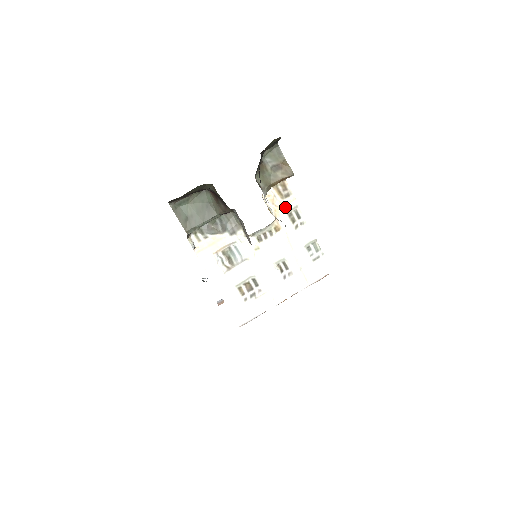
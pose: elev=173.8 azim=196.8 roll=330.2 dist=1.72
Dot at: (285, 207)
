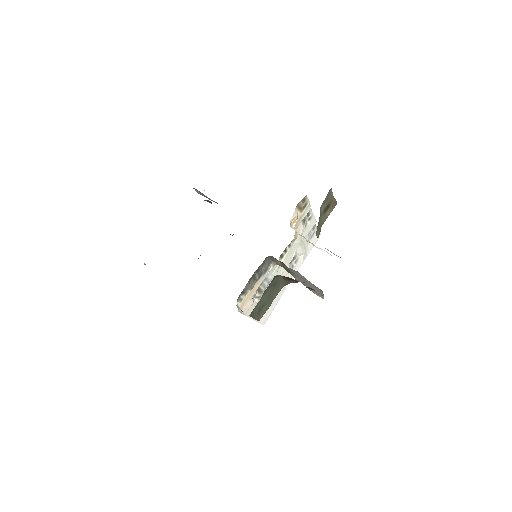
Dot at: (302, 217)
